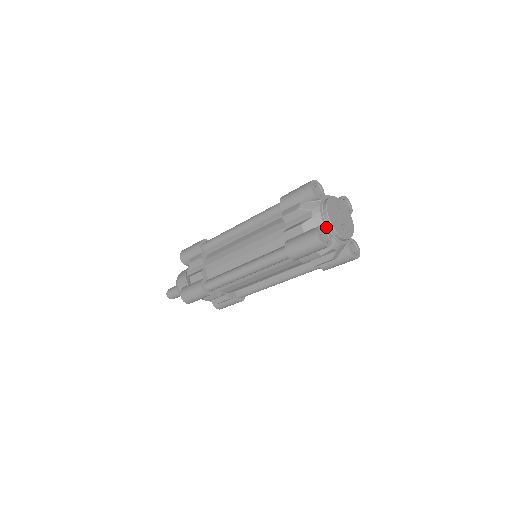
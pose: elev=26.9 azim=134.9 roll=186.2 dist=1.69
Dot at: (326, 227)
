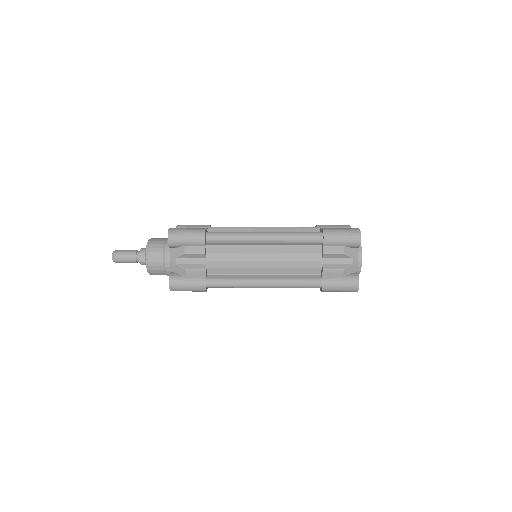
Dot at: (356, 272)
